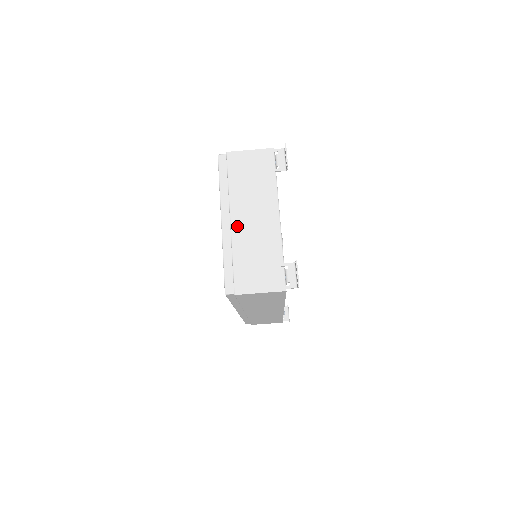
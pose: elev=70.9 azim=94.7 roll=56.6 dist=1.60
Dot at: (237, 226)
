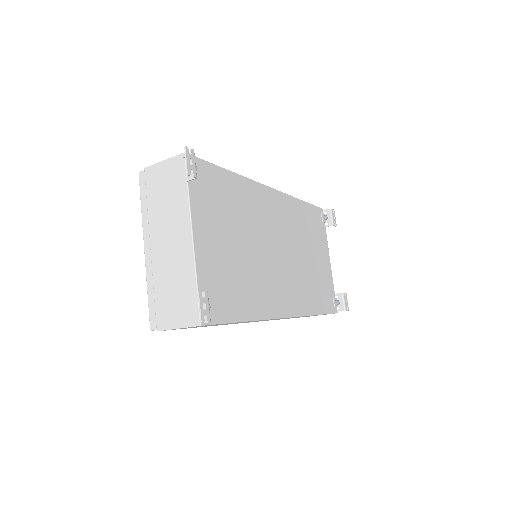
Dot at: (156, 253)
